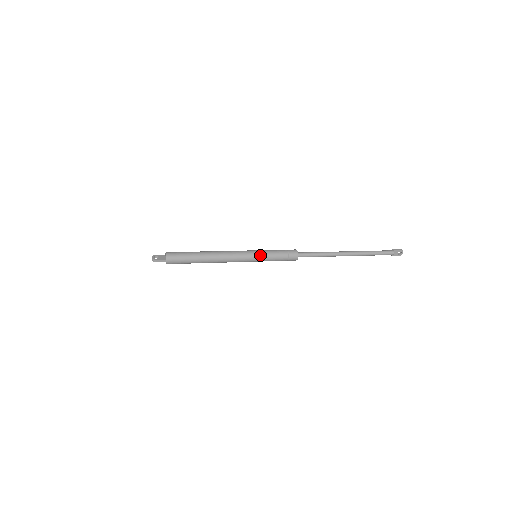
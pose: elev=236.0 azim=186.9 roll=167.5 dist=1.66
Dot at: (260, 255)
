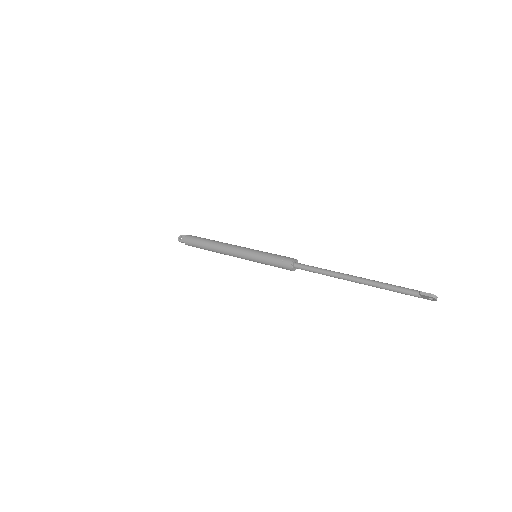
Dot at: (255, 259)
